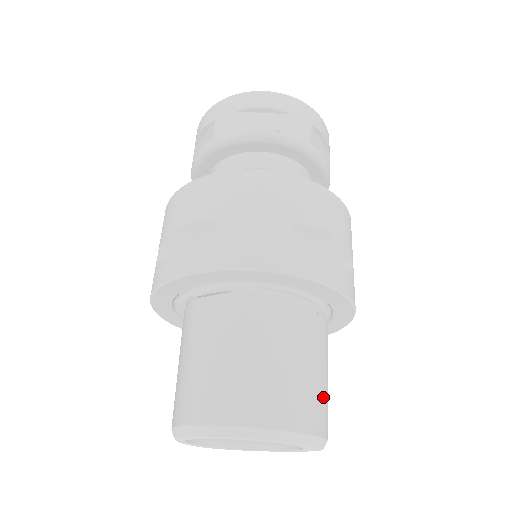
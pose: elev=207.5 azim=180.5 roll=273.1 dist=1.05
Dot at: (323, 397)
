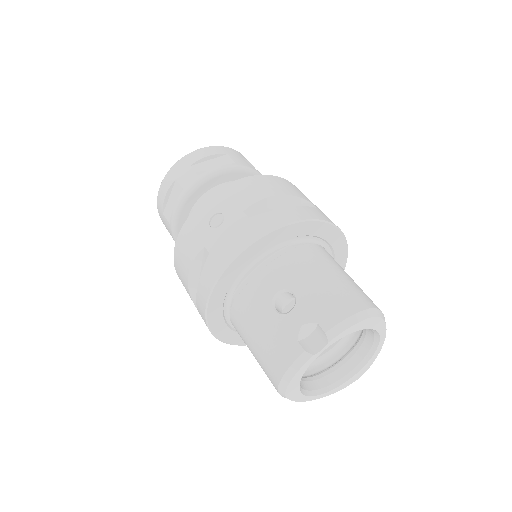
Dot at: occluded
